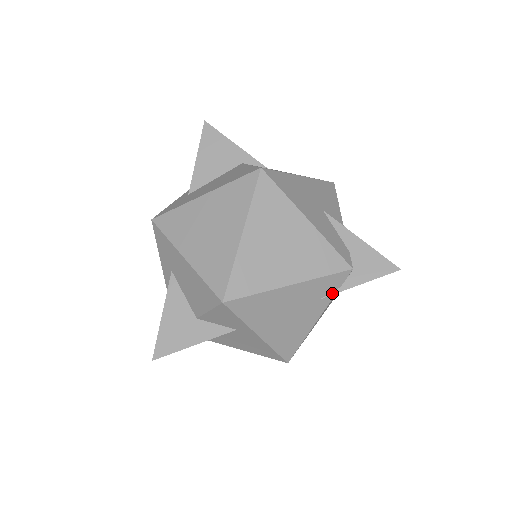
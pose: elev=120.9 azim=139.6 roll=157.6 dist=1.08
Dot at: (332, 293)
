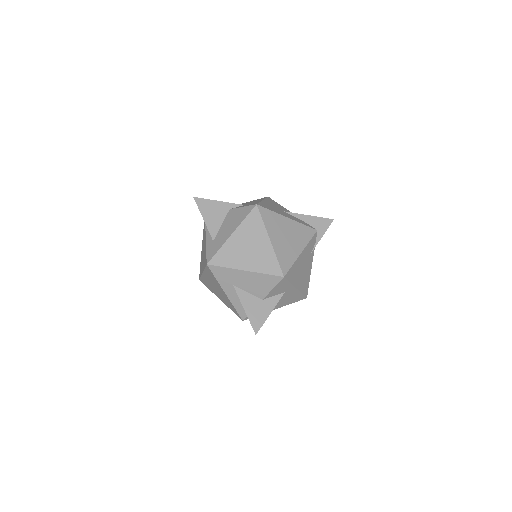
Dot at: (314, 248)
